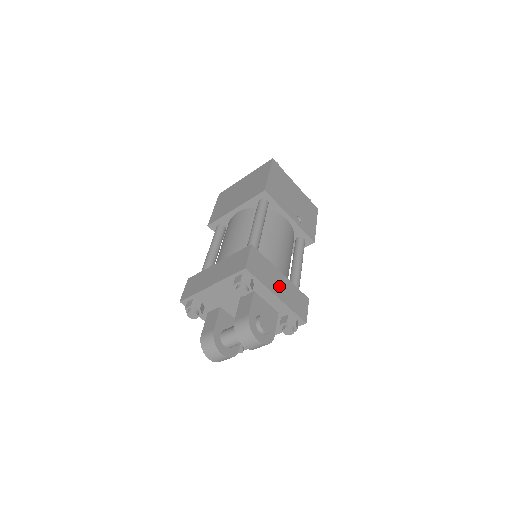
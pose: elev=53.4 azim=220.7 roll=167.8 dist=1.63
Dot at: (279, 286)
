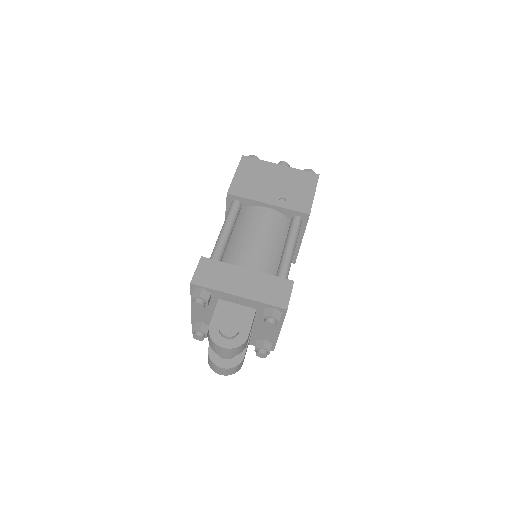
Dot at: (242, 284)
